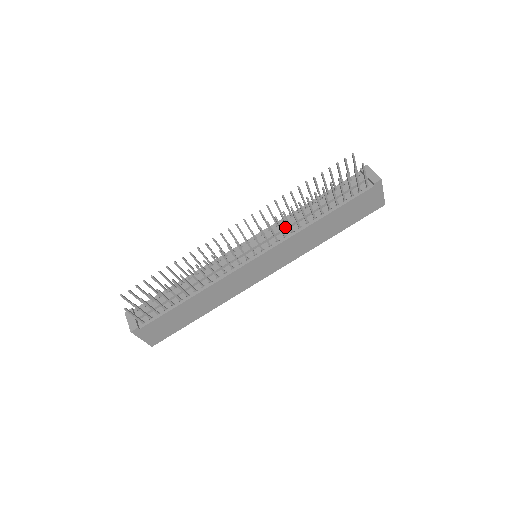
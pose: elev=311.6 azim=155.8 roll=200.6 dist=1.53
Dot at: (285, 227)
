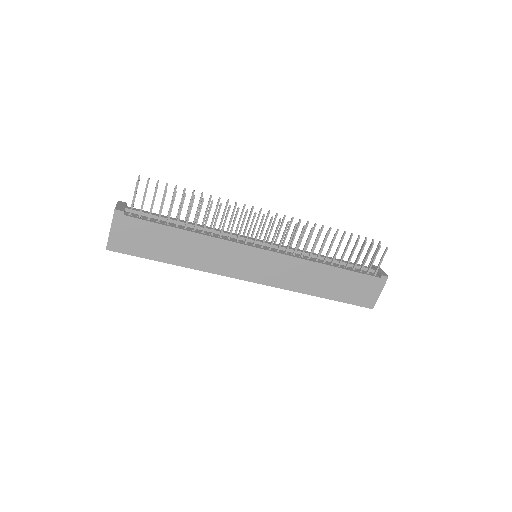
Dot at: (298, 250)
